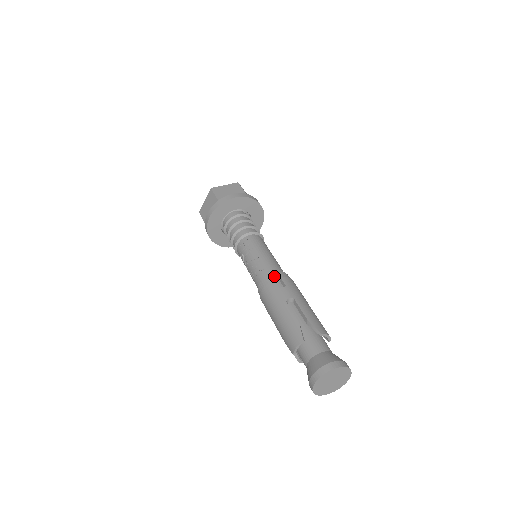
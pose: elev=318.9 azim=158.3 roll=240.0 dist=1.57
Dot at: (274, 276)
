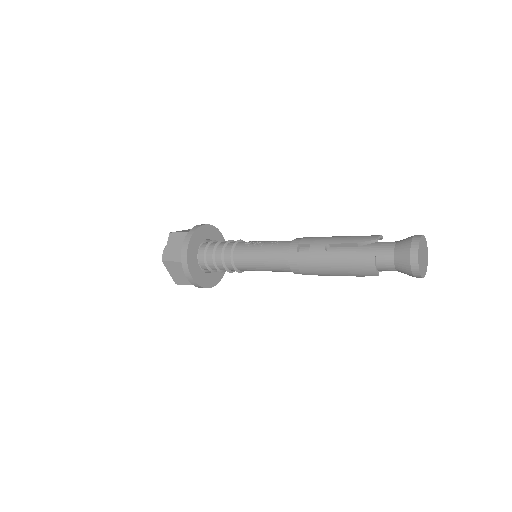
Dot at: occluded
